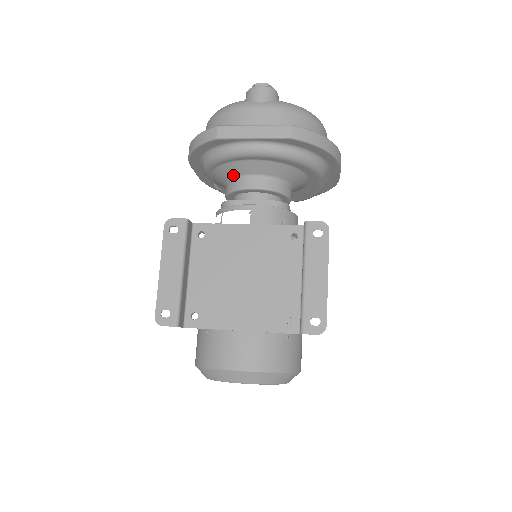
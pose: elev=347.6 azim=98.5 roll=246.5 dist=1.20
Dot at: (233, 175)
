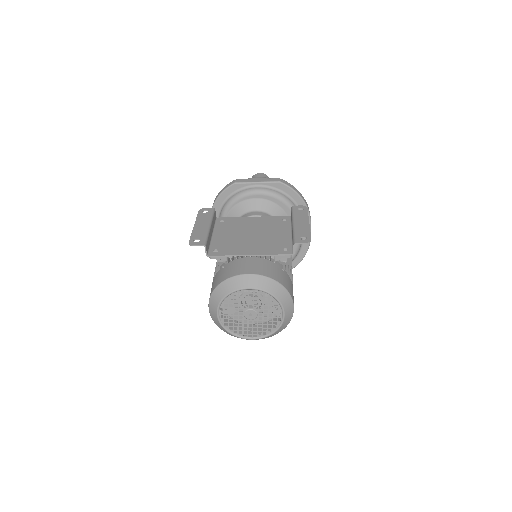
Dot at: (241, 213)
